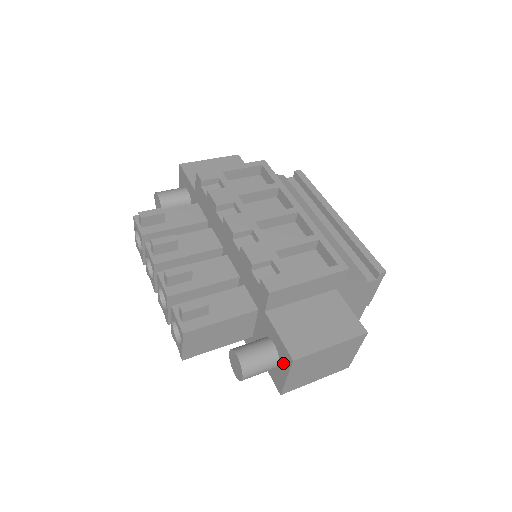
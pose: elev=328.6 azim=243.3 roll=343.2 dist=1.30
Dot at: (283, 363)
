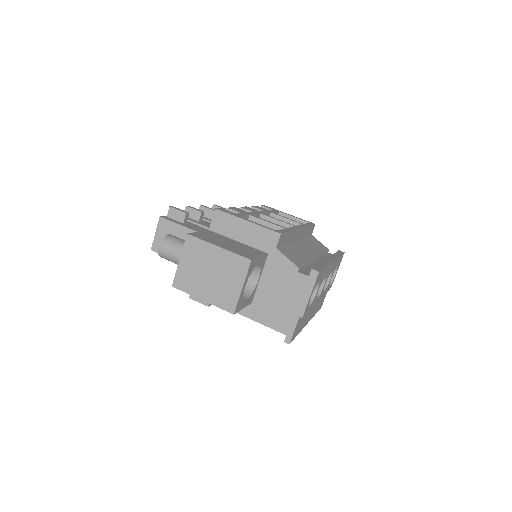
Dot at: occluded
